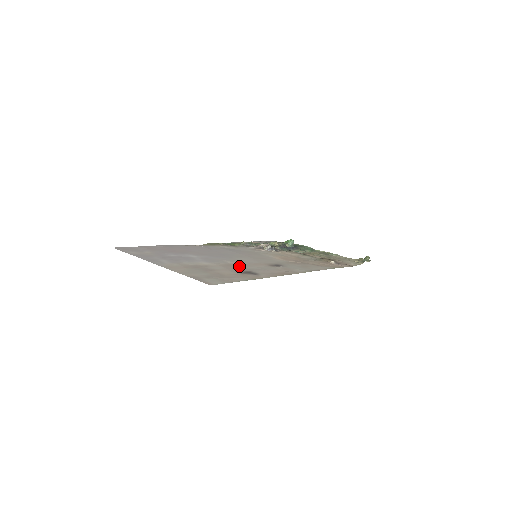
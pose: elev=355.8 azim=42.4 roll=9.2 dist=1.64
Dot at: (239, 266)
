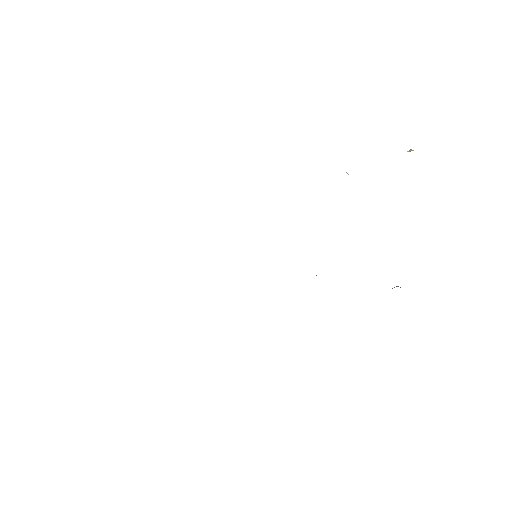
Dot at: occluded
